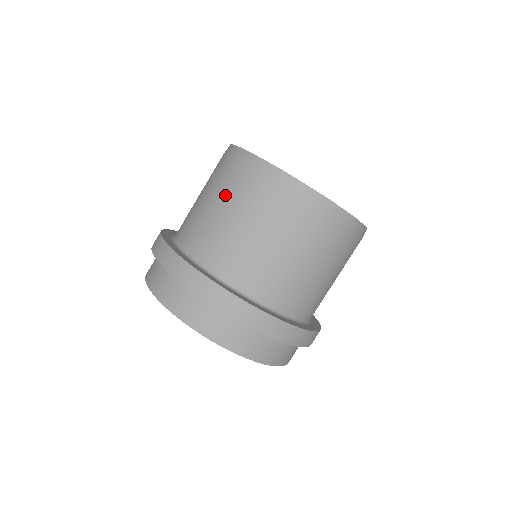
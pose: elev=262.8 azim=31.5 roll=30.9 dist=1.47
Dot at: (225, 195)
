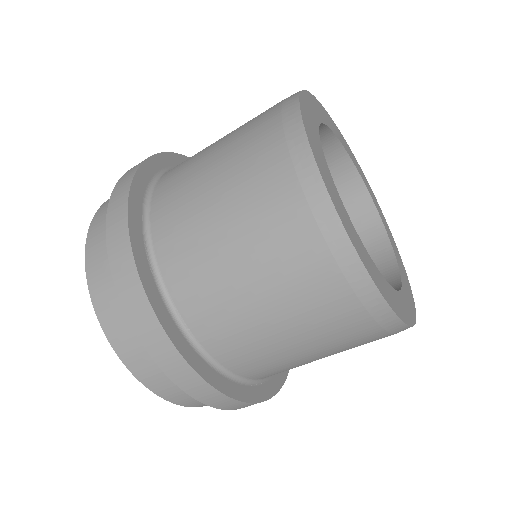
Dot at: (245, 212)
